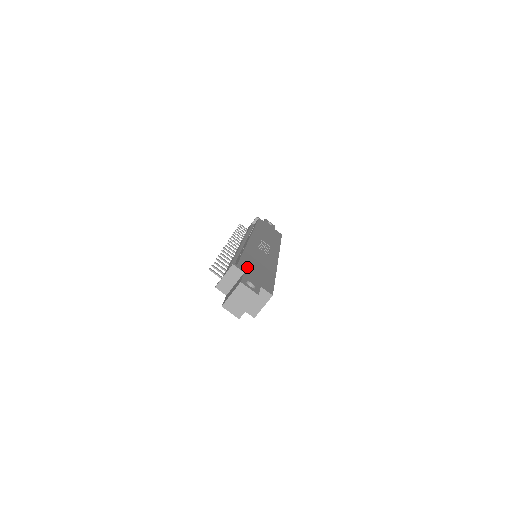
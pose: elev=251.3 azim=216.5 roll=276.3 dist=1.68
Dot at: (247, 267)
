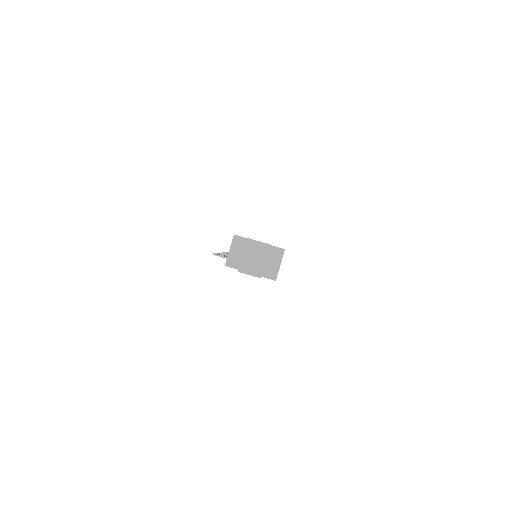
Dot at: occluded
